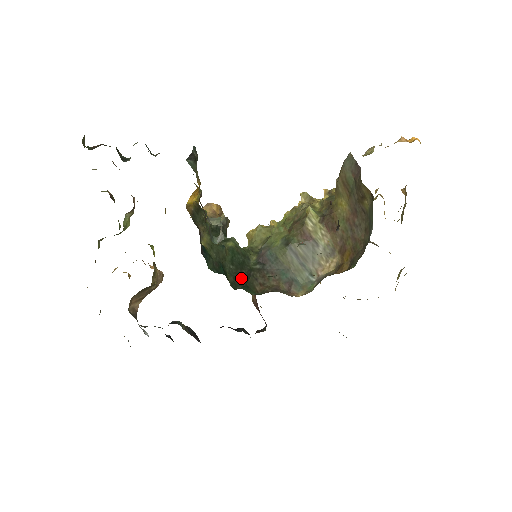
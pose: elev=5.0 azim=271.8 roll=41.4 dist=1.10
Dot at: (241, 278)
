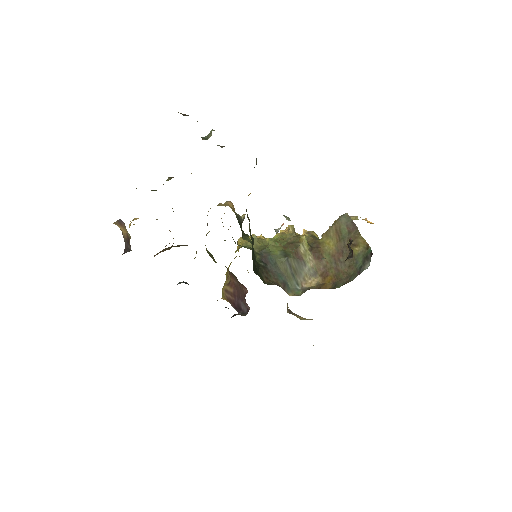
Dot at: (256, 267)
